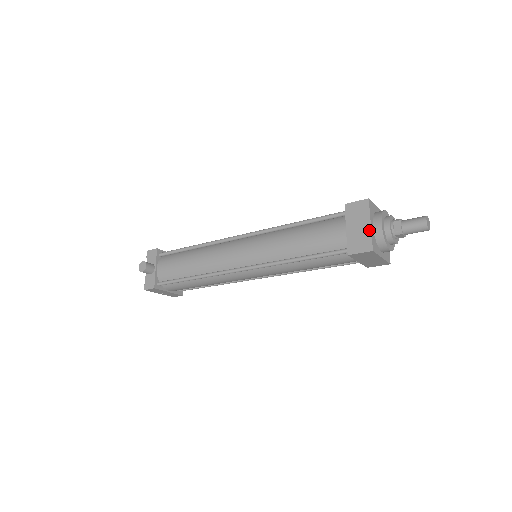
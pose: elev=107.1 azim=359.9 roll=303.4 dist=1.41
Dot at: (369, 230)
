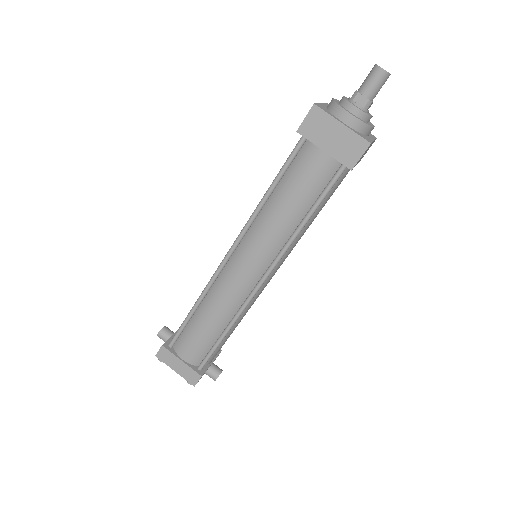
Dot at: occluded
